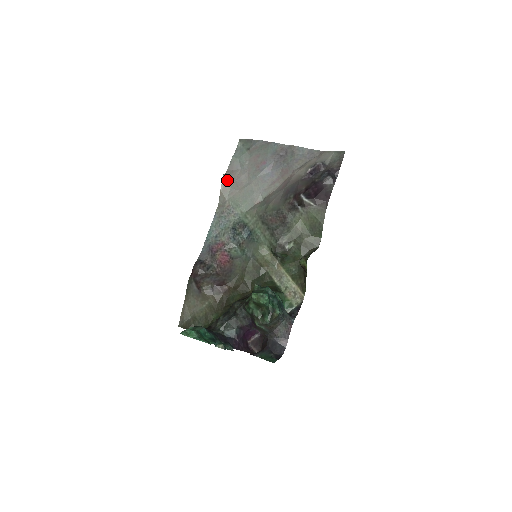
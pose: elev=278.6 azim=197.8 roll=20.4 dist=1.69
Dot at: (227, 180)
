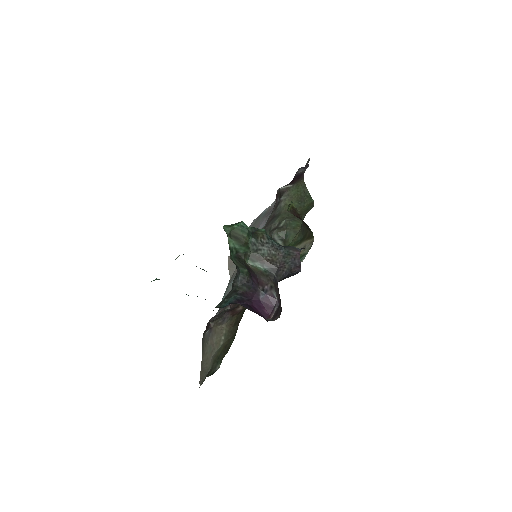
Dot at: occluded
